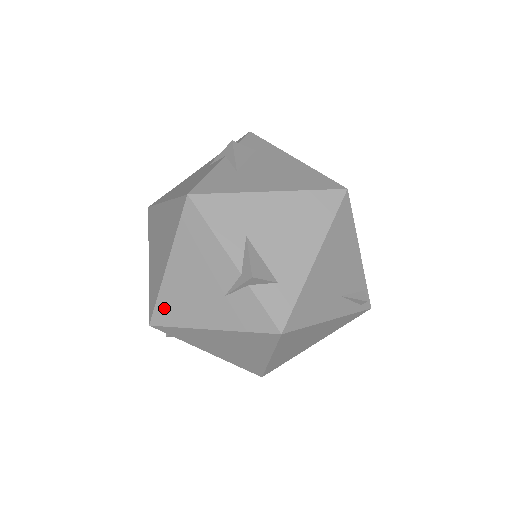
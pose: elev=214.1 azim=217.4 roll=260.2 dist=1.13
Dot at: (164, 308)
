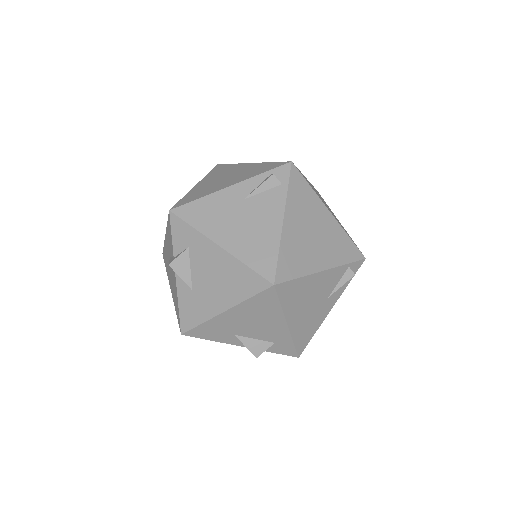
Dot at: occluded
